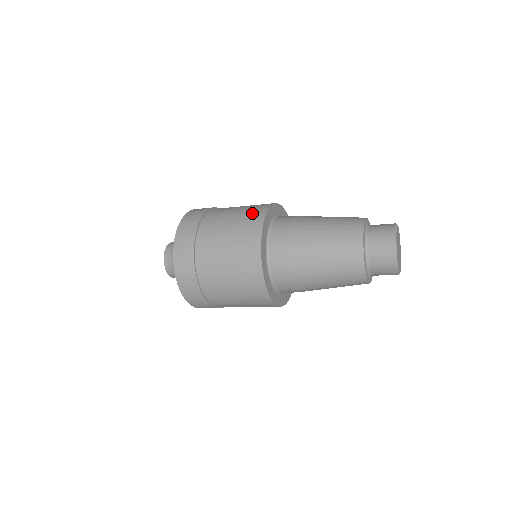
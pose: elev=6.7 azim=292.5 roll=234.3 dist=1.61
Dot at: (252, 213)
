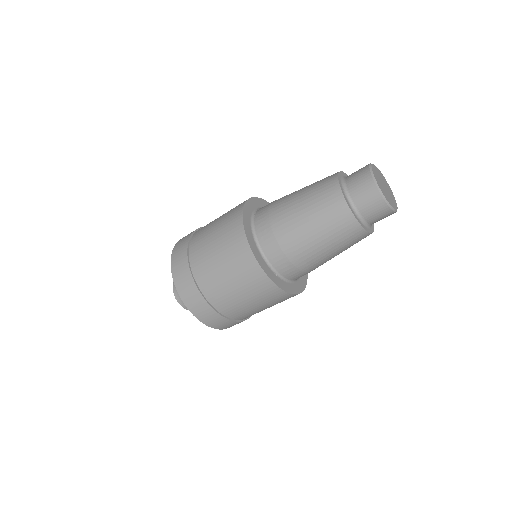
Dot at: occluded
